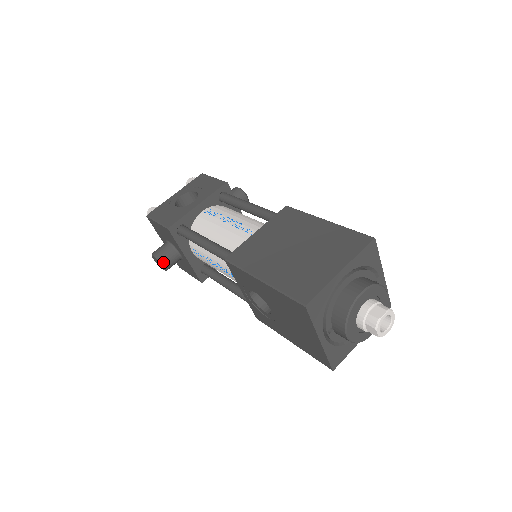
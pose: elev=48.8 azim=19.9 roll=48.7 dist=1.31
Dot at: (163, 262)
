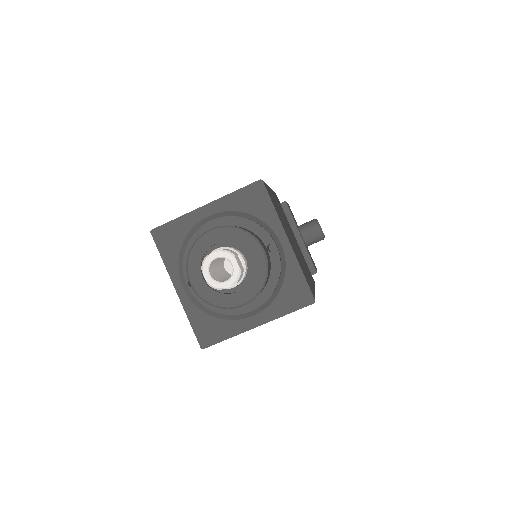
Dot at: occluded
